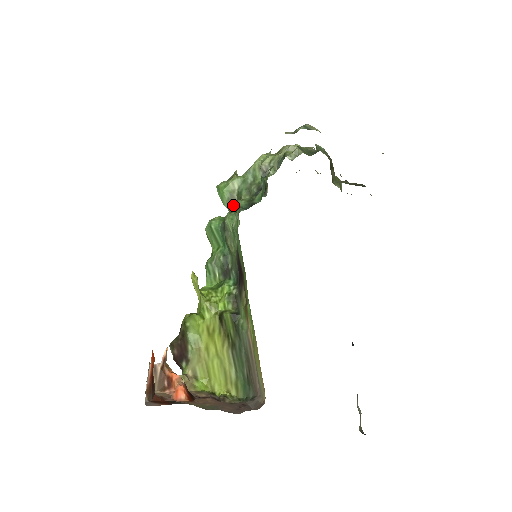
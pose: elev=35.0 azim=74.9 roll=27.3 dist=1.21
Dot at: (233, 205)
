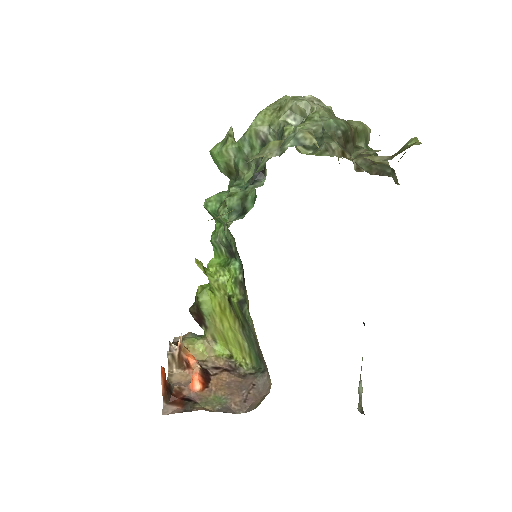
Dot at: (225, 201)
